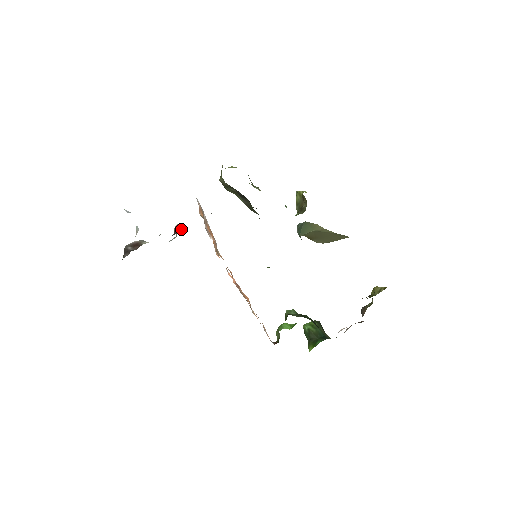
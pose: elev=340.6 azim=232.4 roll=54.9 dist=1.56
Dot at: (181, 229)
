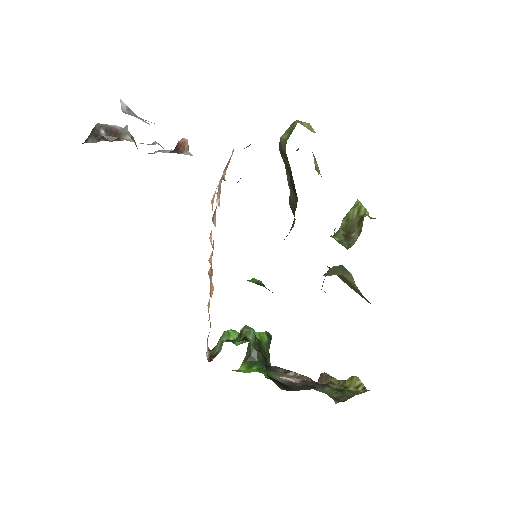
Dot at: (188, 150)
